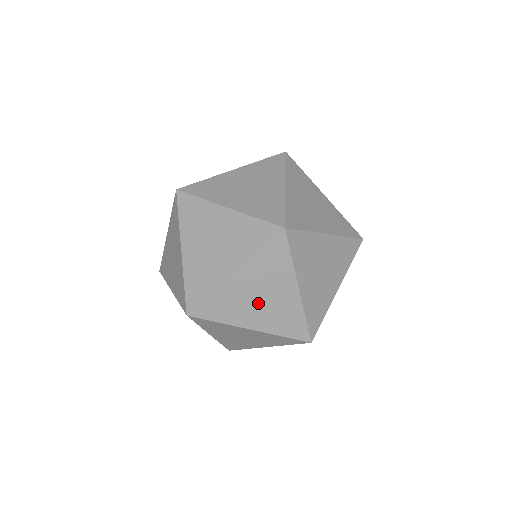
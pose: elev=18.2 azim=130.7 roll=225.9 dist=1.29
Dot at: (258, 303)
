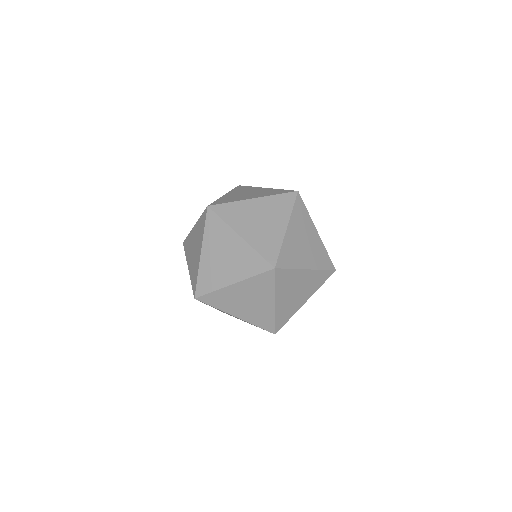
Dot at: (245, 304)
